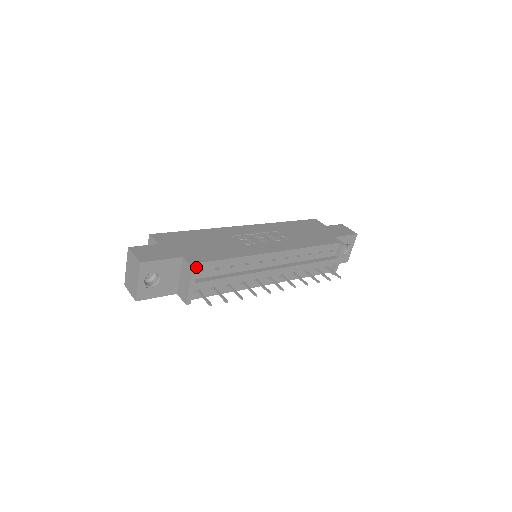
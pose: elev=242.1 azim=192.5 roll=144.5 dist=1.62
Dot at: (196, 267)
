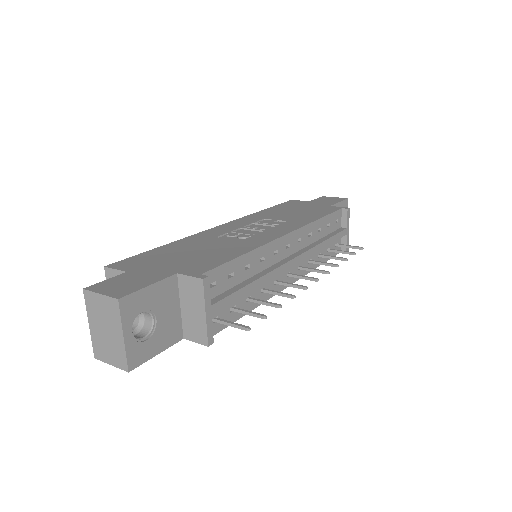
Dot at: (207, 277)
